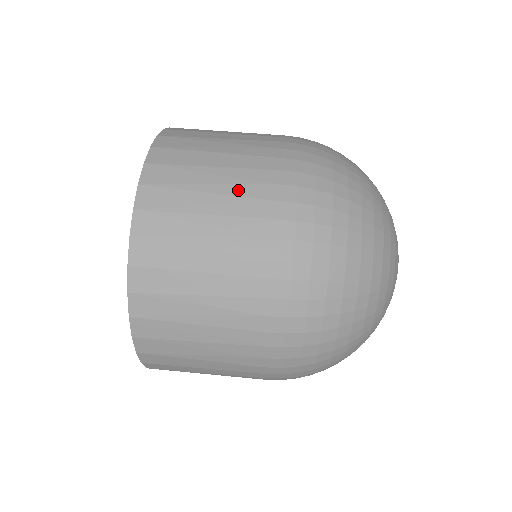
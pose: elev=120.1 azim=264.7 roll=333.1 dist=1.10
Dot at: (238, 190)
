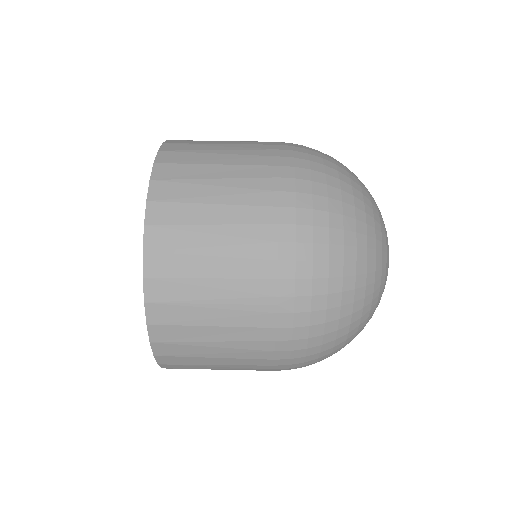
Dot at: (239, 251)
